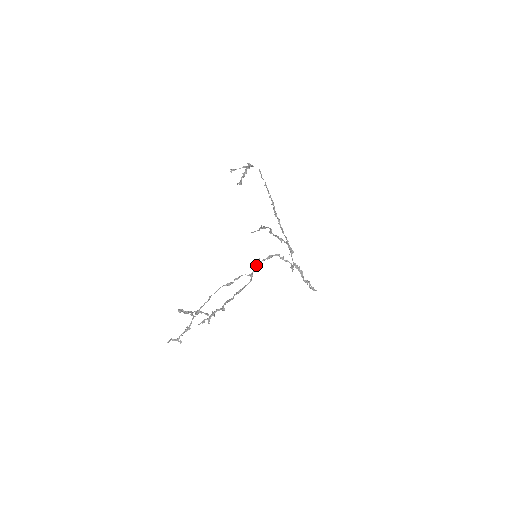
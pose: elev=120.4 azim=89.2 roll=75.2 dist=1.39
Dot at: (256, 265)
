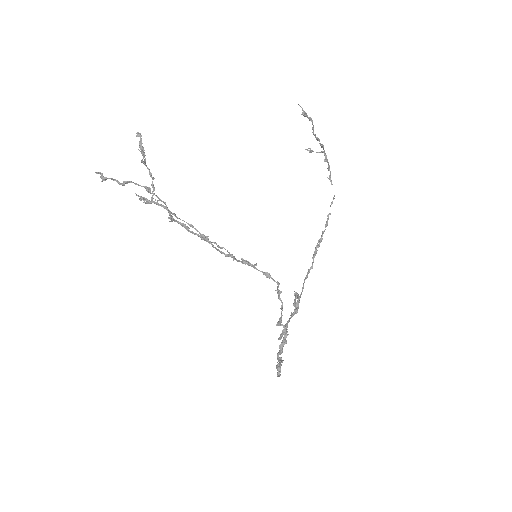
Dot at: (247, 261)
